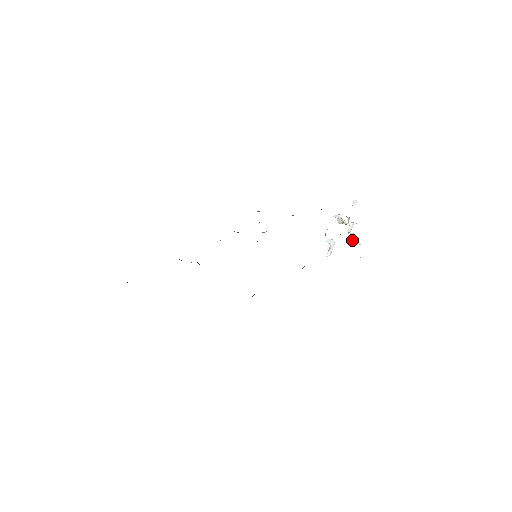
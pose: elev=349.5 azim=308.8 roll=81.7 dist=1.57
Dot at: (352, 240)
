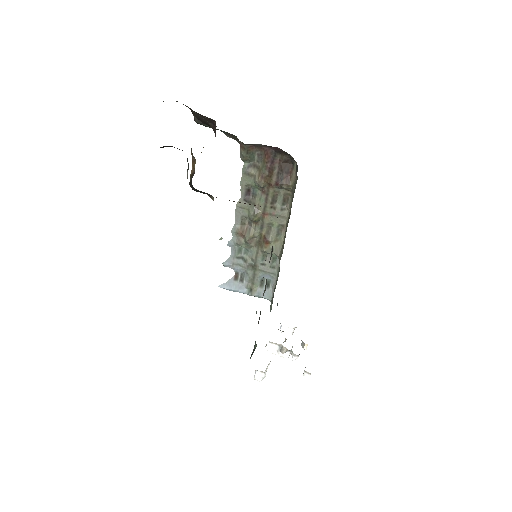
Dot at: (298, 356)
